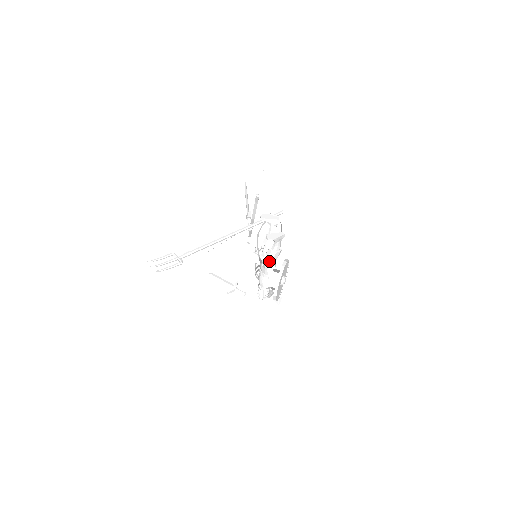
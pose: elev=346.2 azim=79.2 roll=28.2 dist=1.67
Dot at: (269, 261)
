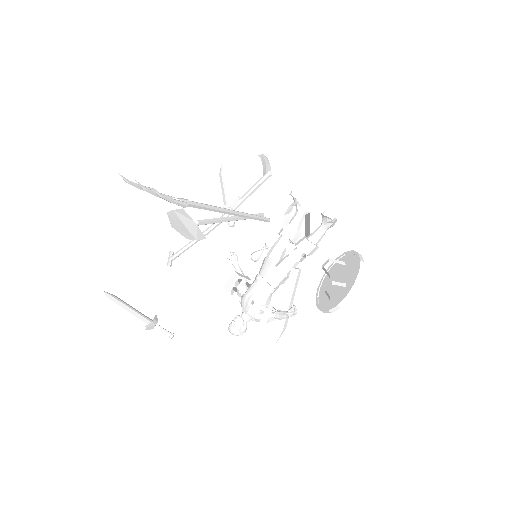
Dot at: (297, 259)
